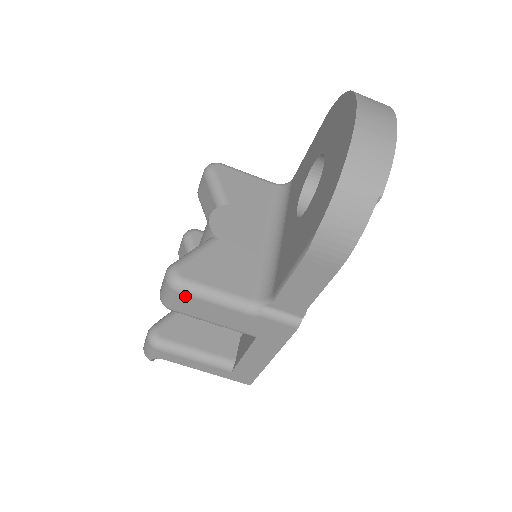
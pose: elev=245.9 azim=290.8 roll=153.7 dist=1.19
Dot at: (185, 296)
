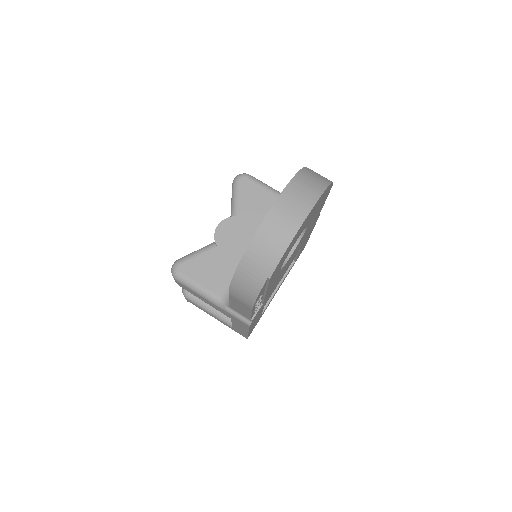
Dot at: (181, 284)
